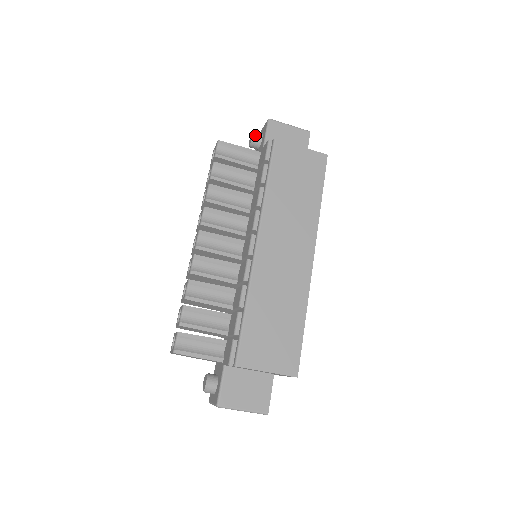
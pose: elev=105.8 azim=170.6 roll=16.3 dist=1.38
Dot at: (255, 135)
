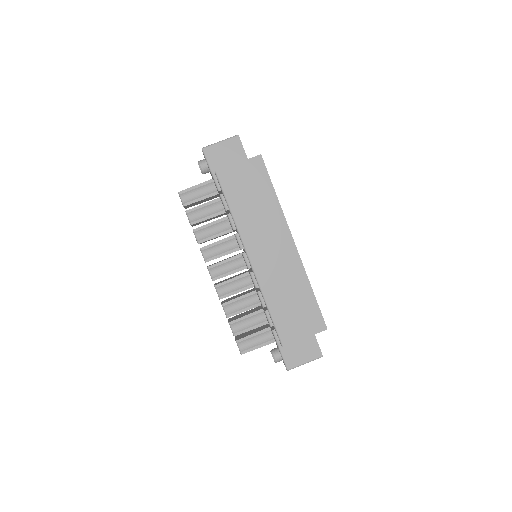
Dot at: (201, 166)
